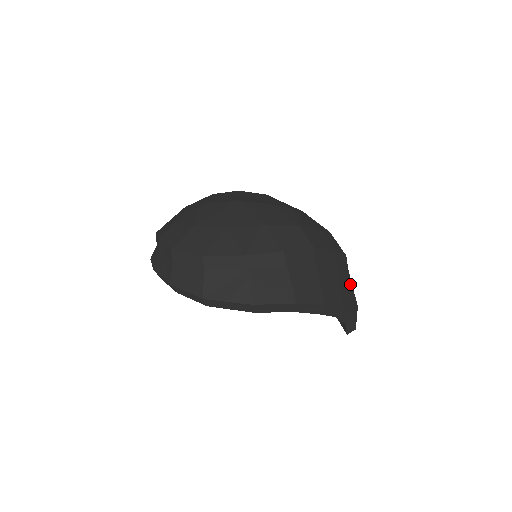
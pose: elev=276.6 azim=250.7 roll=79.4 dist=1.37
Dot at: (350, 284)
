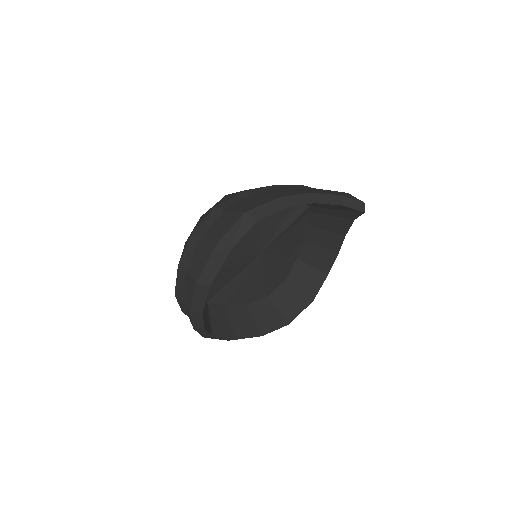
Dot at: (323, 190)
